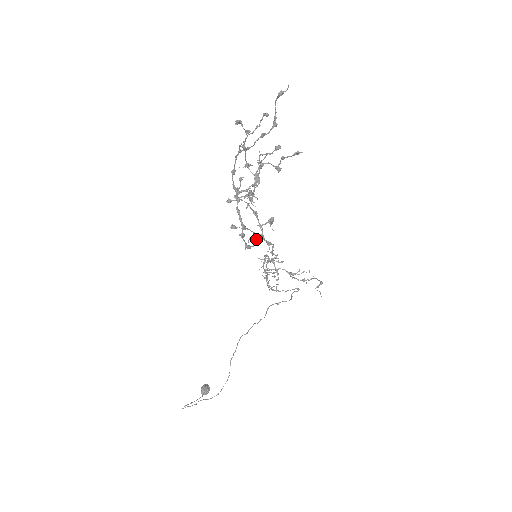
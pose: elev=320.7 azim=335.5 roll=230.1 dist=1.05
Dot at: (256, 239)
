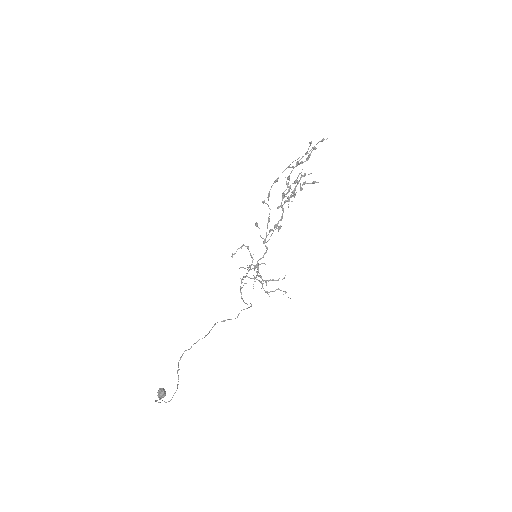
Dot at: occluded
